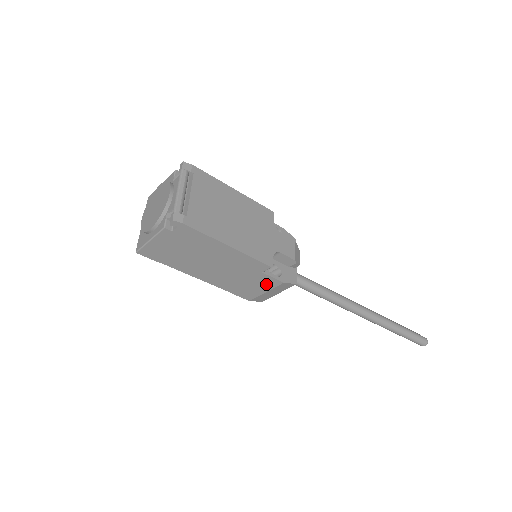
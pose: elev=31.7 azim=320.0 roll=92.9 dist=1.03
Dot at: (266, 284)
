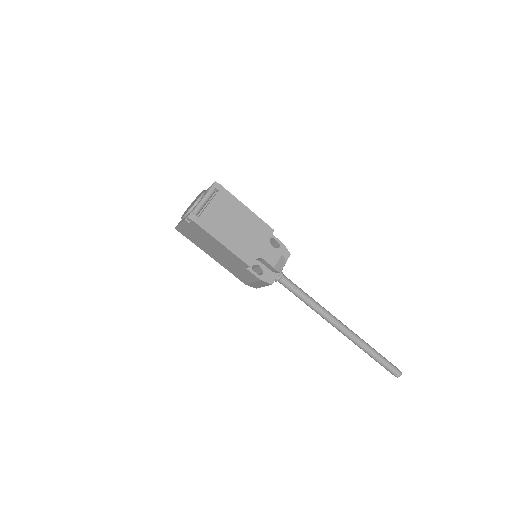
Dot at: (251, 277)
